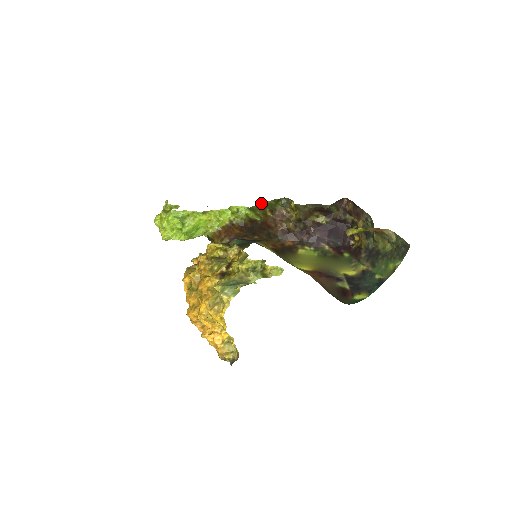
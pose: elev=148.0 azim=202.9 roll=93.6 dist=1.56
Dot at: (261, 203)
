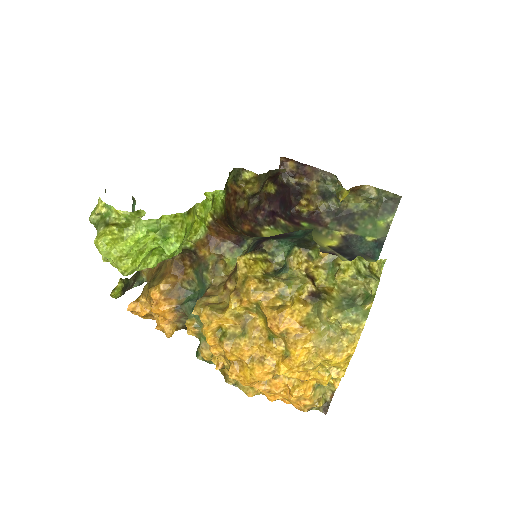
Dot at: occluded
